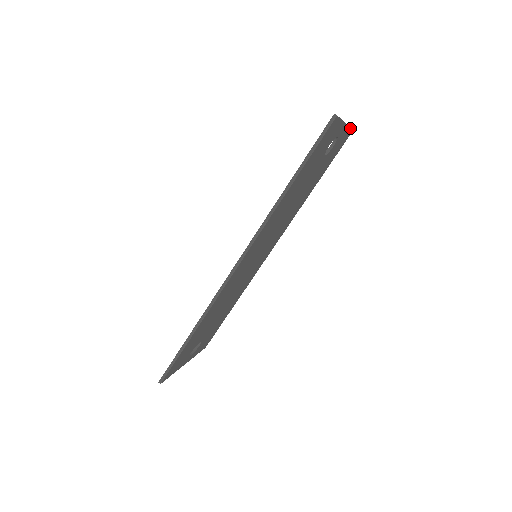
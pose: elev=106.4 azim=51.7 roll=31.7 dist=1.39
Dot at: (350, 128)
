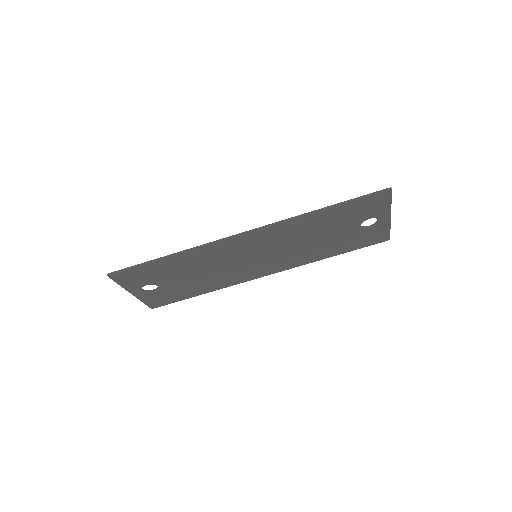
Dot at: occluded
